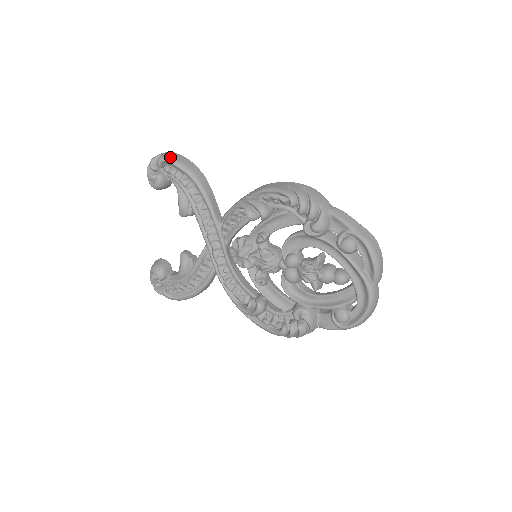
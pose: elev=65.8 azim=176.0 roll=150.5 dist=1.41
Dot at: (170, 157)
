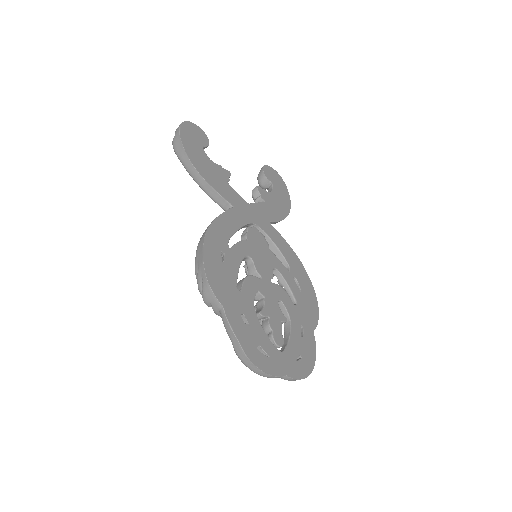
Dot at: (174, 147)
